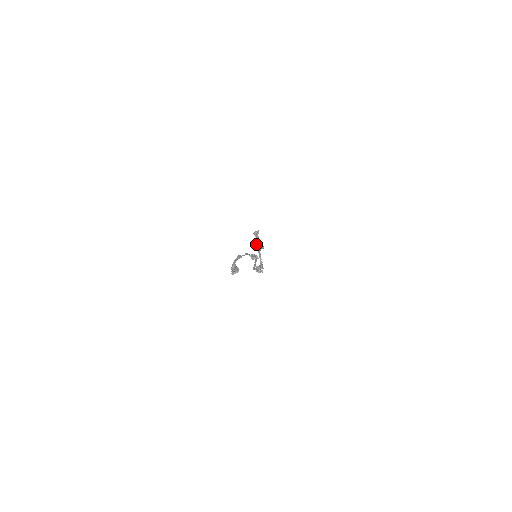
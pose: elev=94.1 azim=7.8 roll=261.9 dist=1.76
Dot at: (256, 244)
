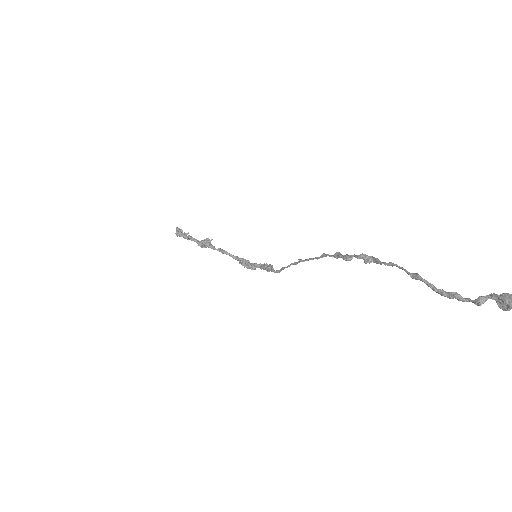
Dot at: (199, 244)
